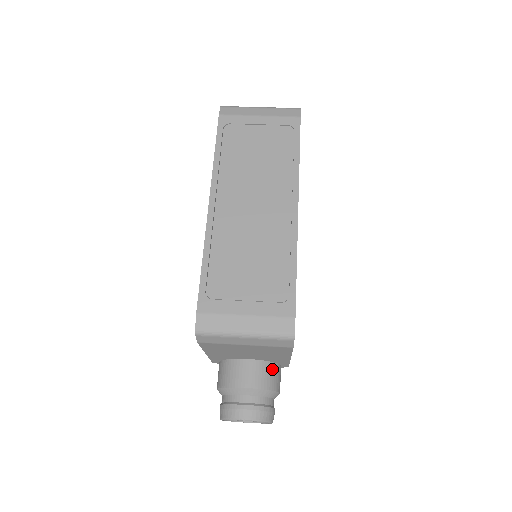
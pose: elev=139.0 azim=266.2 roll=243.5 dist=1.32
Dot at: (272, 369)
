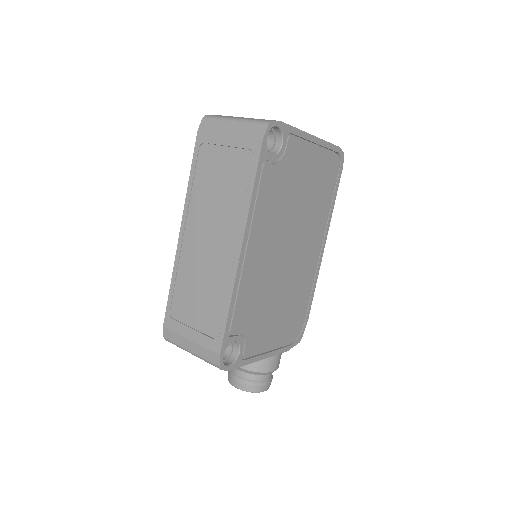
Dot at: occluded
